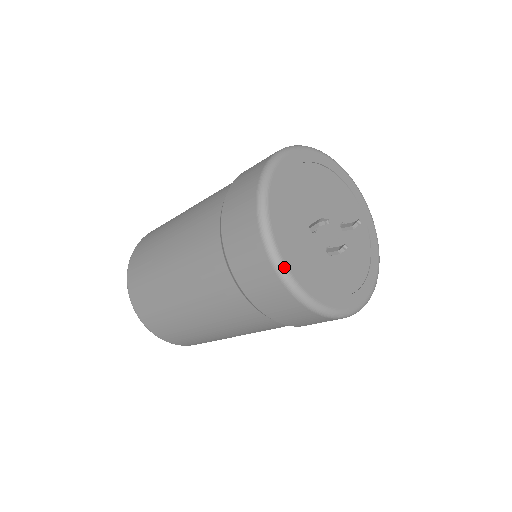
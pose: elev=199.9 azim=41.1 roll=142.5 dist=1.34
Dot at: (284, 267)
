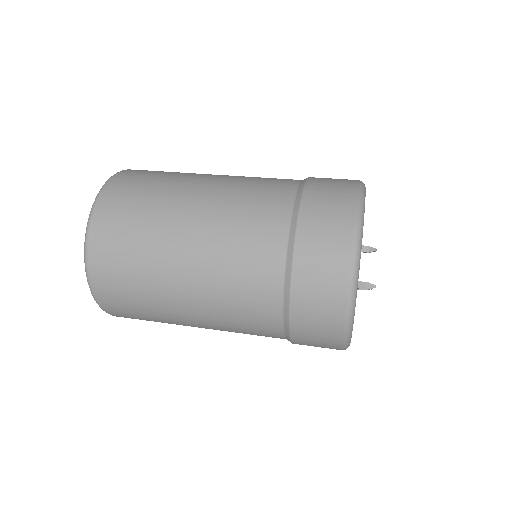
Dot at: occluded
